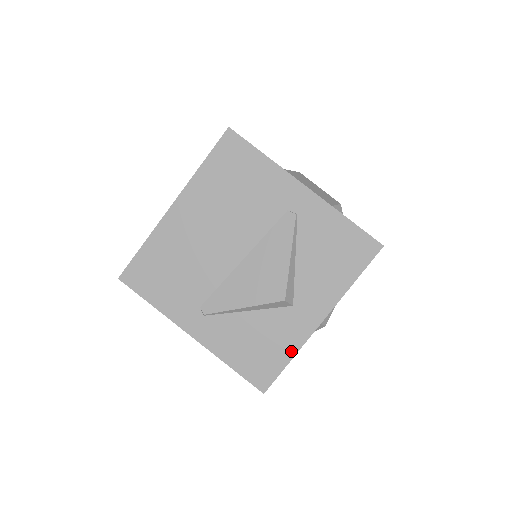
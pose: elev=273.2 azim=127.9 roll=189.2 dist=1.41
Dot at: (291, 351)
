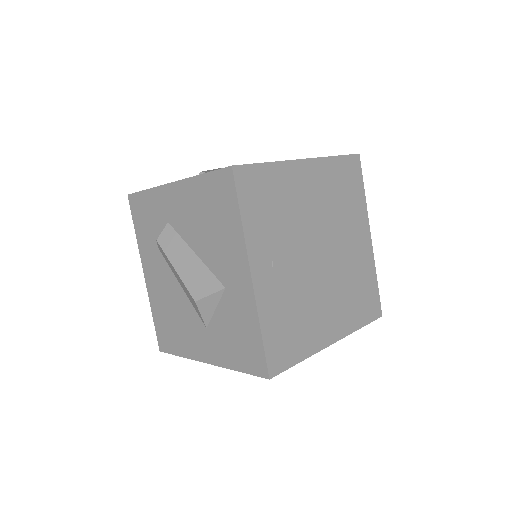
Dot at: (306, 353)
